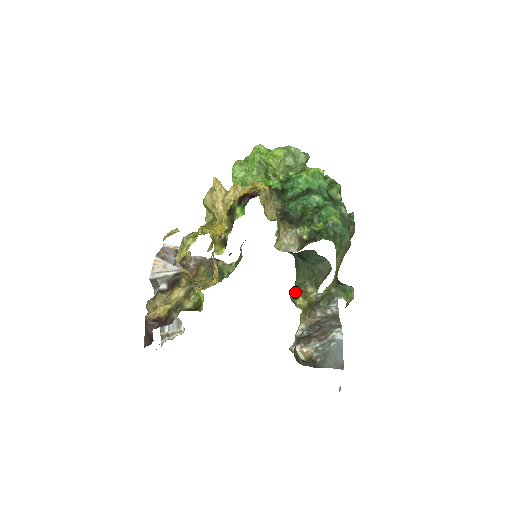
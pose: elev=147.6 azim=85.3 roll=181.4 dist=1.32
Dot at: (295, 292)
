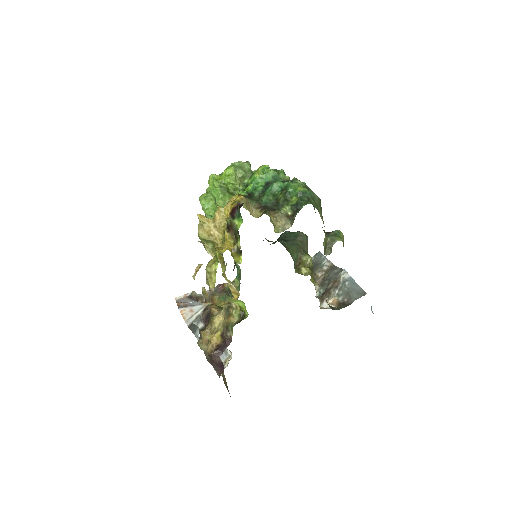
Dot at: (296, 267)
